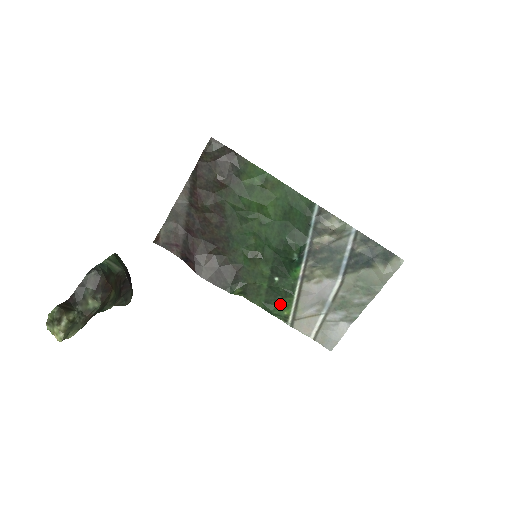
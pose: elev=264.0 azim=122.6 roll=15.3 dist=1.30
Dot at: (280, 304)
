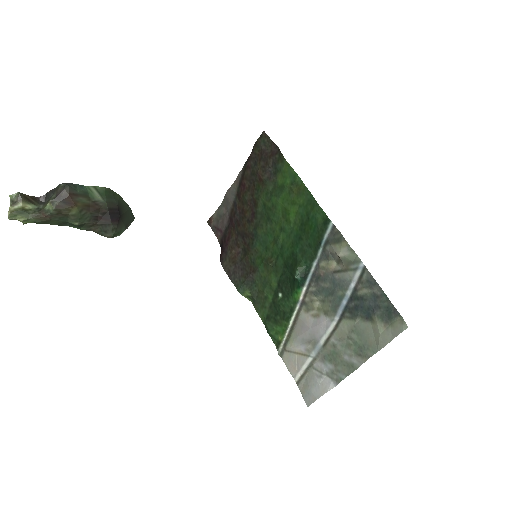
Dot at: (277, 325)
